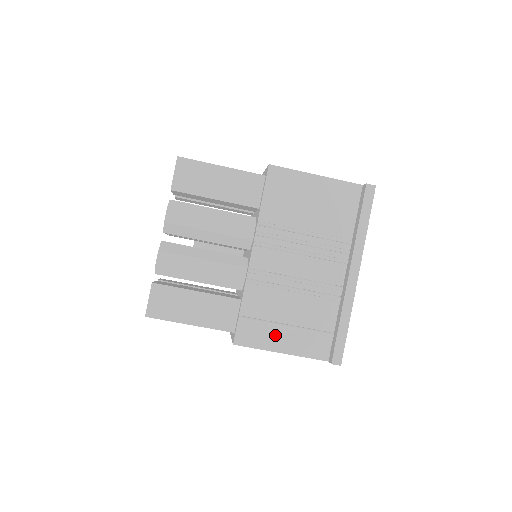
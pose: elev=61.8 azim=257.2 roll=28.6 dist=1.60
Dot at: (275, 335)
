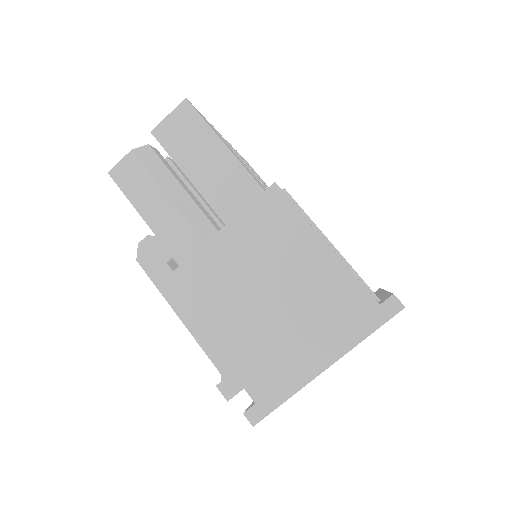
Dot at: occluded
